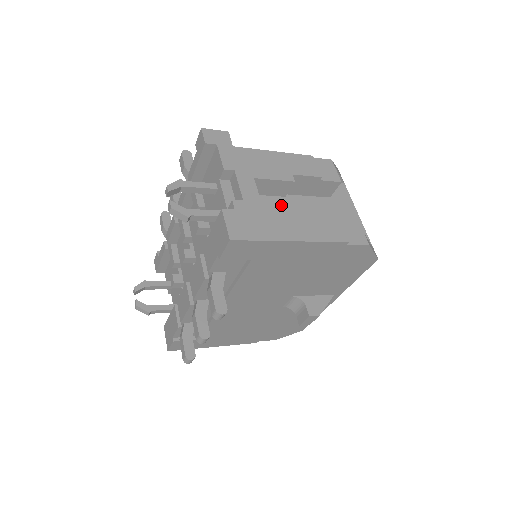
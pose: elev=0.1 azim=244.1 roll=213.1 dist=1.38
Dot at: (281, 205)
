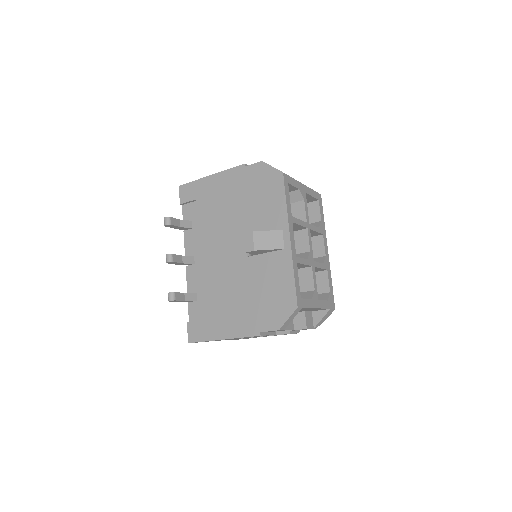
Dot at: occluded
